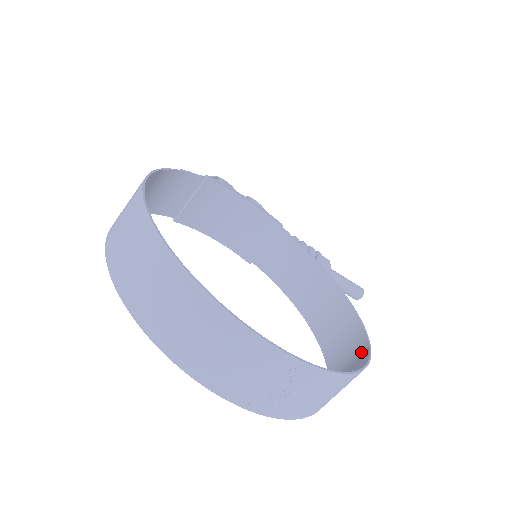
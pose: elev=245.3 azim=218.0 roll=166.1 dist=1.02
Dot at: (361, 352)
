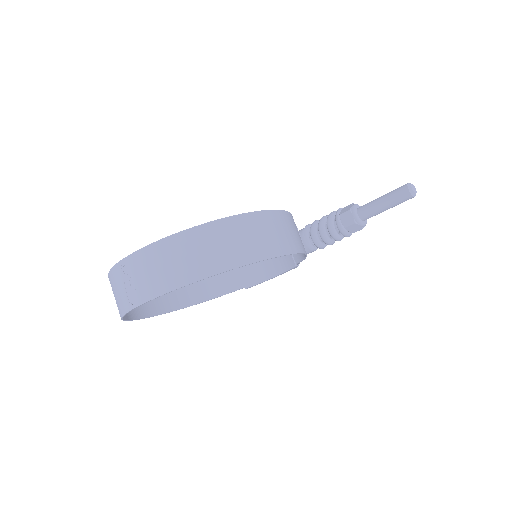
Dot at: (233, 226)
